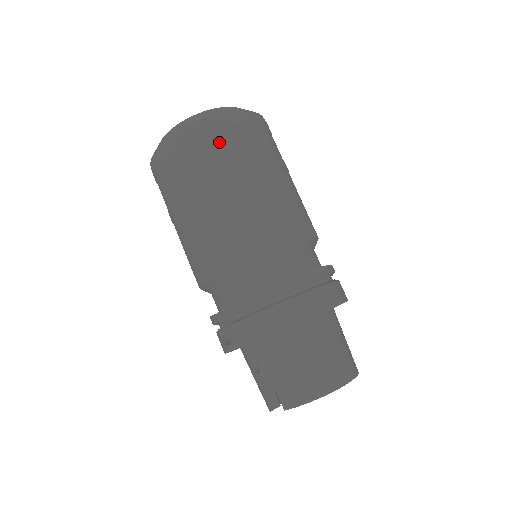
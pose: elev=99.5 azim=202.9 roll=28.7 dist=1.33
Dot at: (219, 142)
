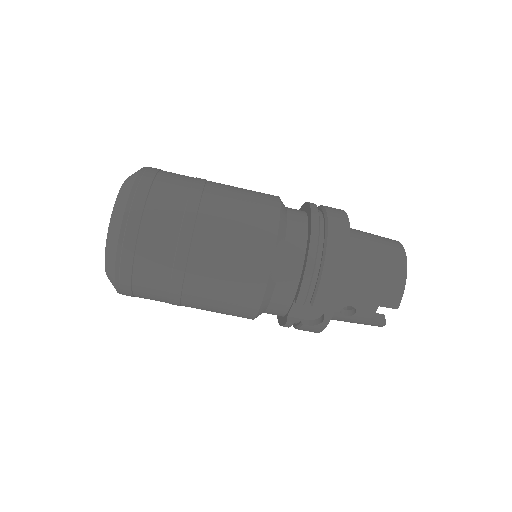
Dot at: (158, 209)
